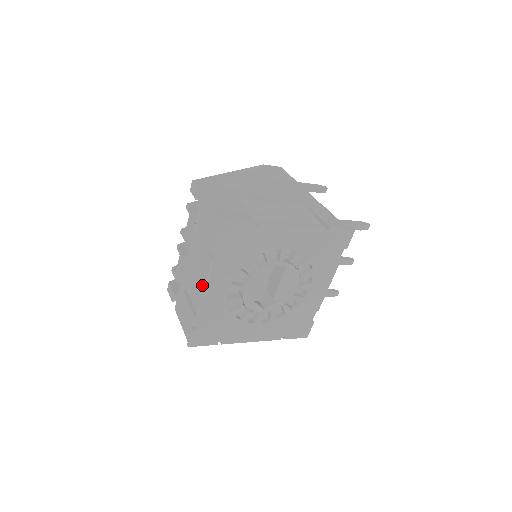
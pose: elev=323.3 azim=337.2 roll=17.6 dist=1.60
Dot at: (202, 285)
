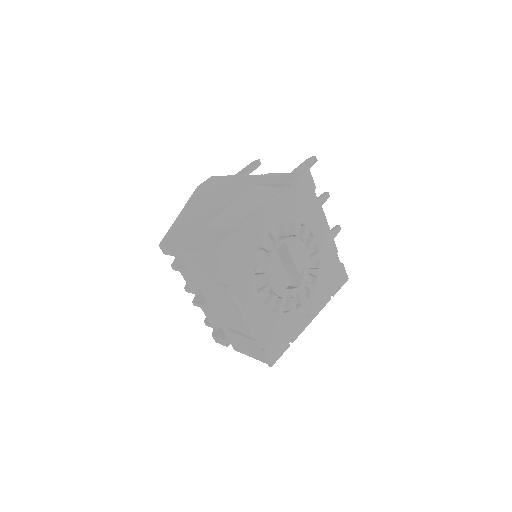
Dot at: (238, 313)
